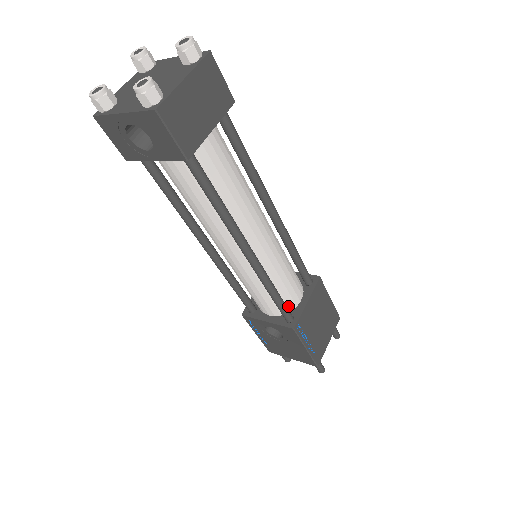
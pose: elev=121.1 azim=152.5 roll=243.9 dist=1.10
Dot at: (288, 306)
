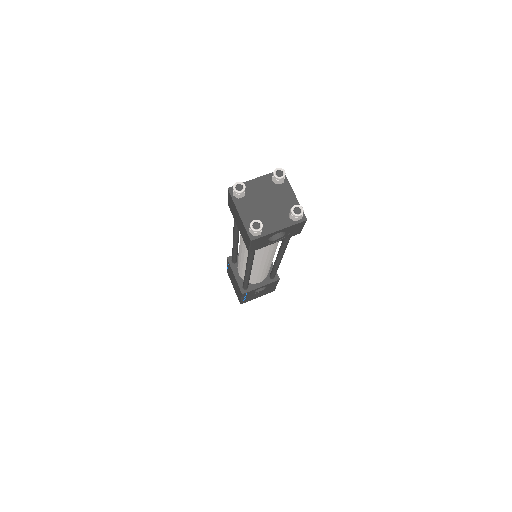
Dot at: occluded
